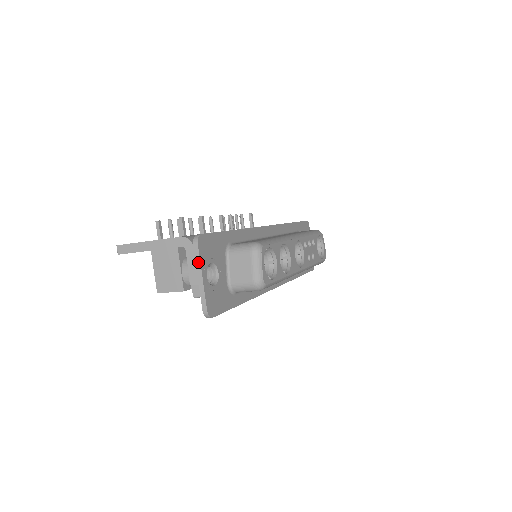
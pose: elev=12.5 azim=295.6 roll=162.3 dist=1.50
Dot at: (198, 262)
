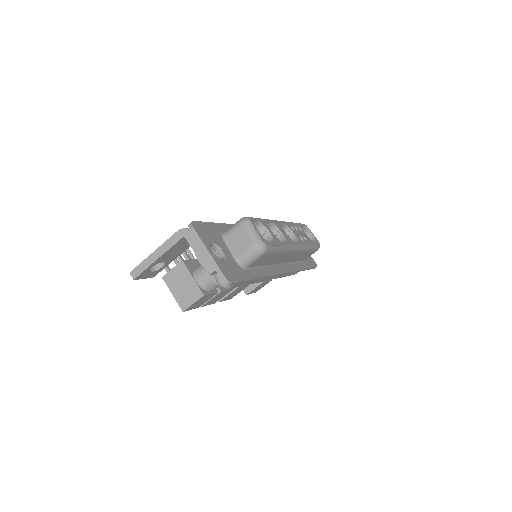
Dot at: (200, 241)
